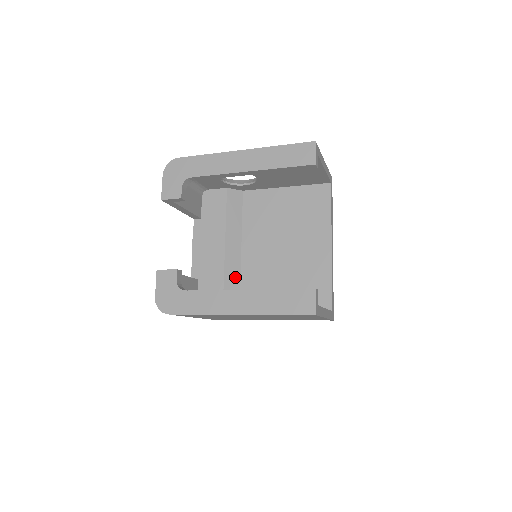
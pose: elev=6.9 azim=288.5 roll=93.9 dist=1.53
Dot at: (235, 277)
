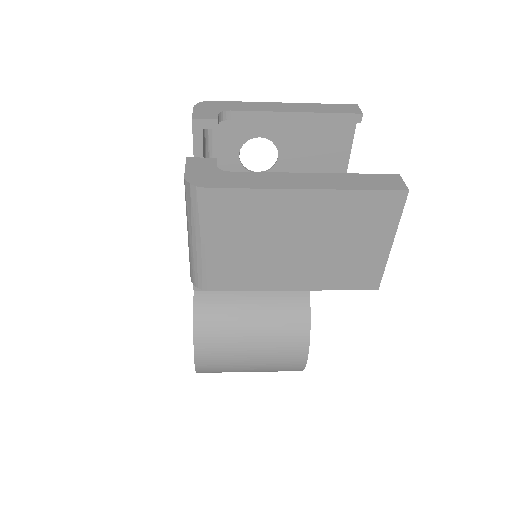
Dot at: occluded
